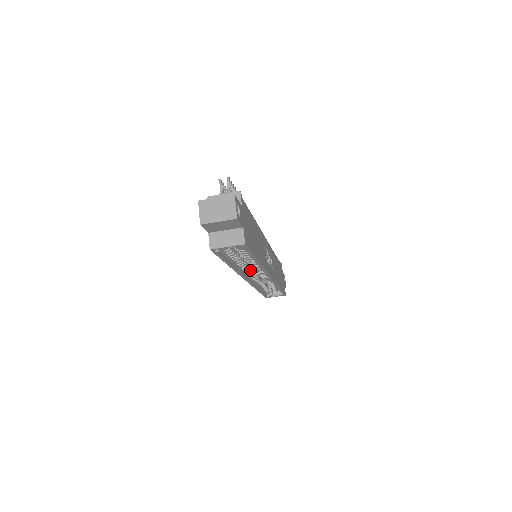
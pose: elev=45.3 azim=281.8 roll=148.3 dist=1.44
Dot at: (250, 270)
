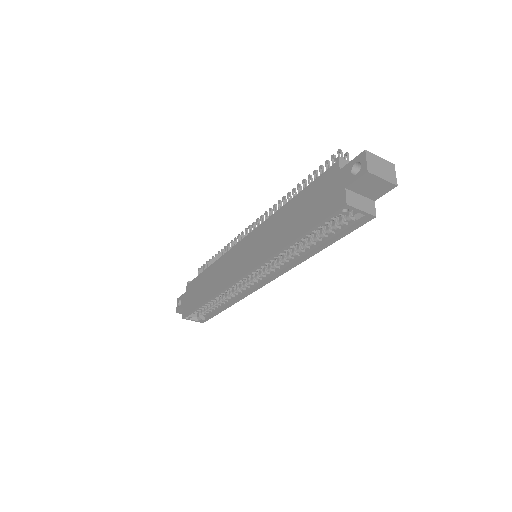
Dot at: occluded
